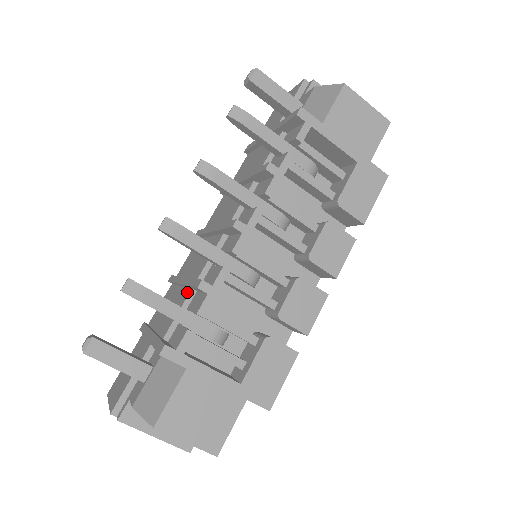
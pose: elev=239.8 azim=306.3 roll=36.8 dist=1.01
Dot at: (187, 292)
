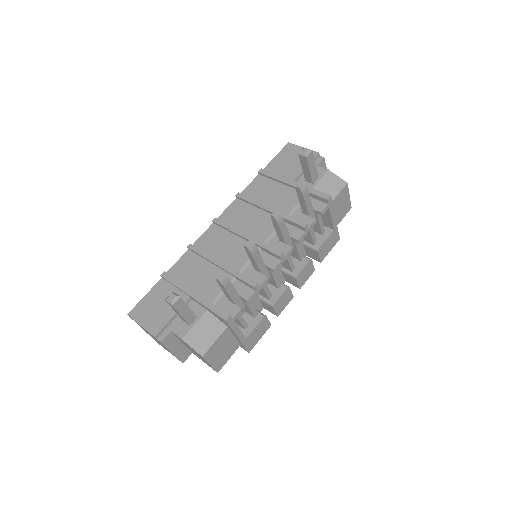
Dot at: (228, 276)
